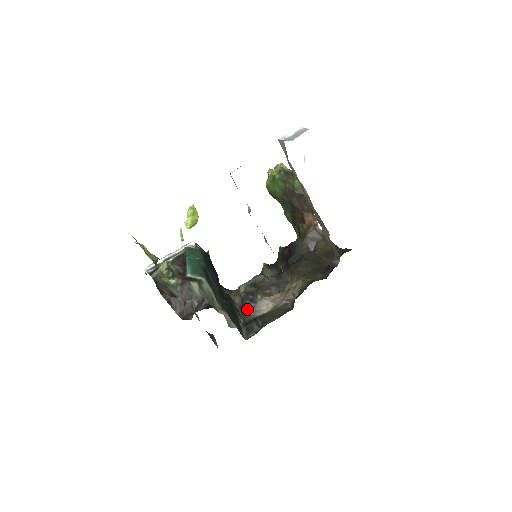
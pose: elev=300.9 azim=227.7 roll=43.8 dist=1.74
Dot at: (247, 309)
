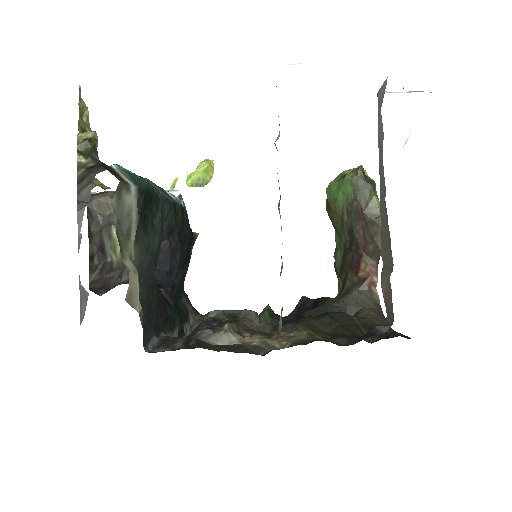
Dot at: (196, 334)
